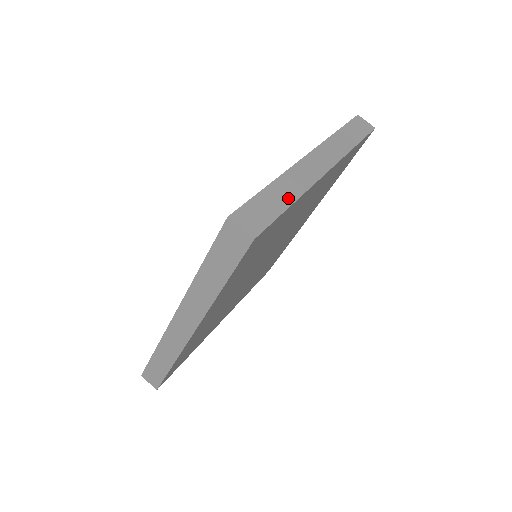
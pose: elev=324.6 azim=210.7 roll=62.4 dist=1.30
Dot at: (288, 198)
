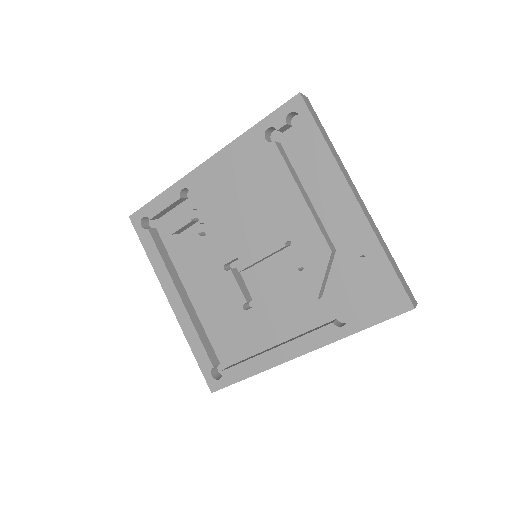
Dot at: (390, 254)
